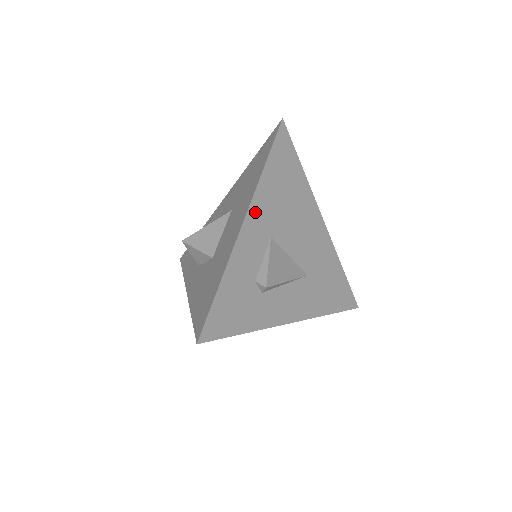
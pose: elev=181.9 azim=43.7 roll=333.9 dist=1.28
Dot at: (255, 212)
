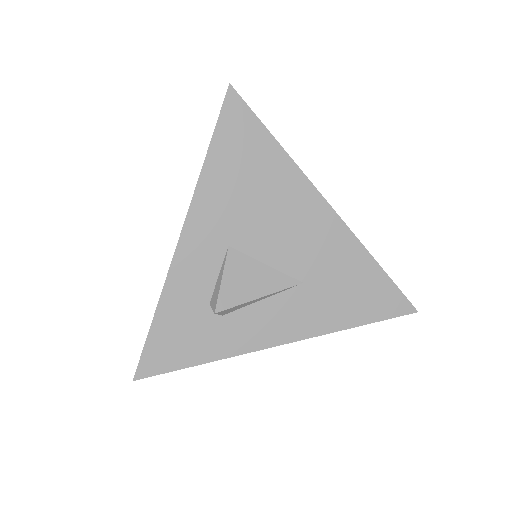
Dot at: (197, 221)
